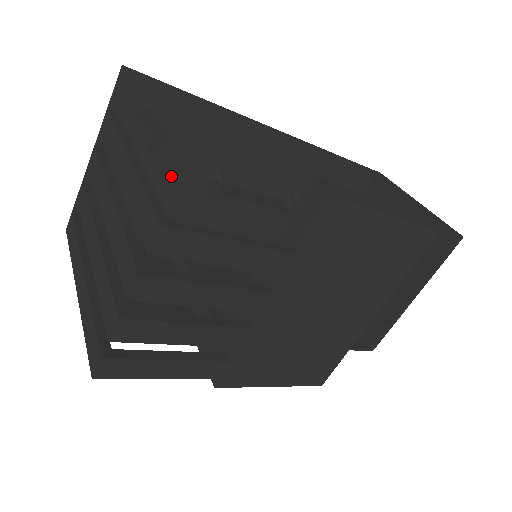
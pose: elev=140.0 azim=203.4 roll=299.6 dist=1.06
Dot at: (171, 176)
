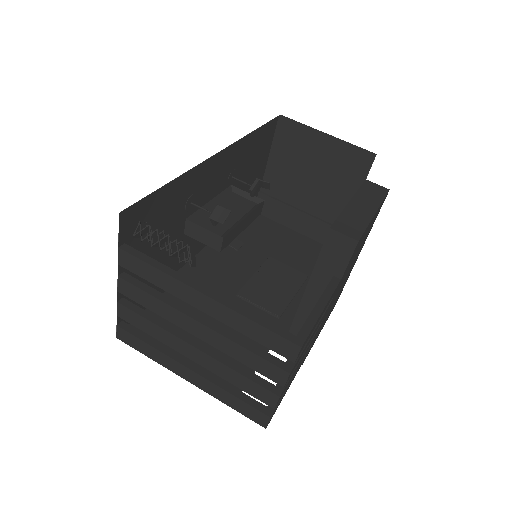
Dot at: (166, 244)
